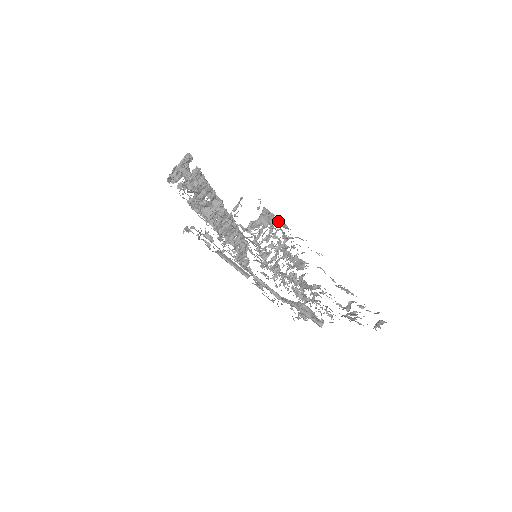
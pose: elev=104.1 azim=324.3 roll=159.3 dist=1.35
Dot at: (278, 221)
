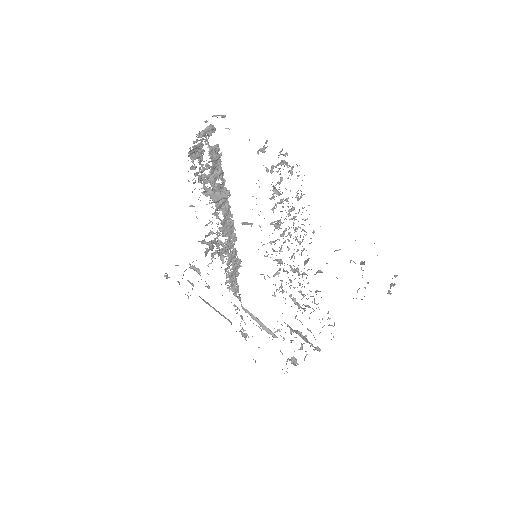
Dot at: (297, 166)
